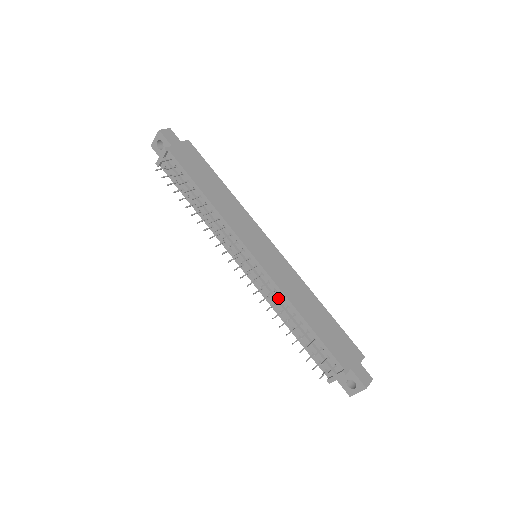
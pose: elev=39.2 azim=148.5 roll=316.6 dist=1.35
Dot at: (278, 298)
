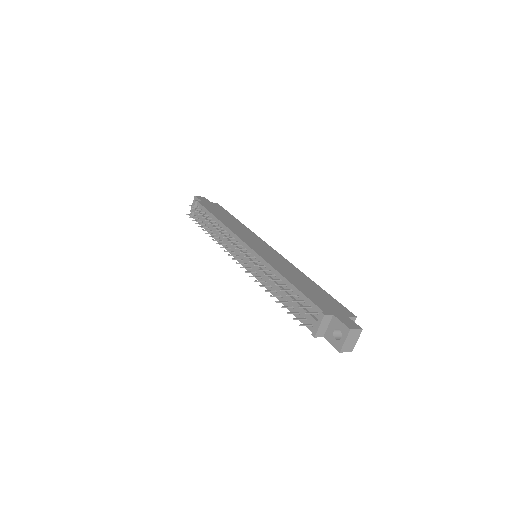
Dot at: (267, 273)
